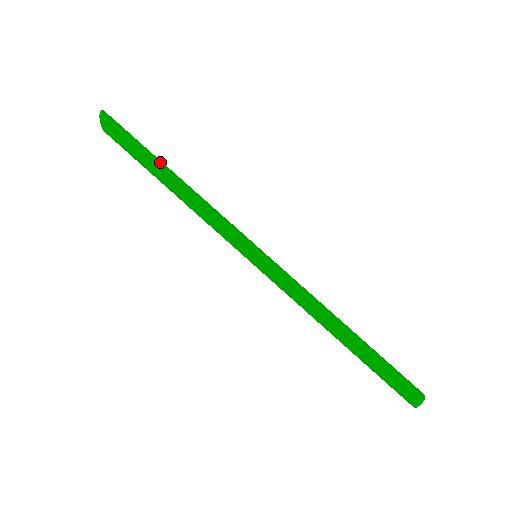
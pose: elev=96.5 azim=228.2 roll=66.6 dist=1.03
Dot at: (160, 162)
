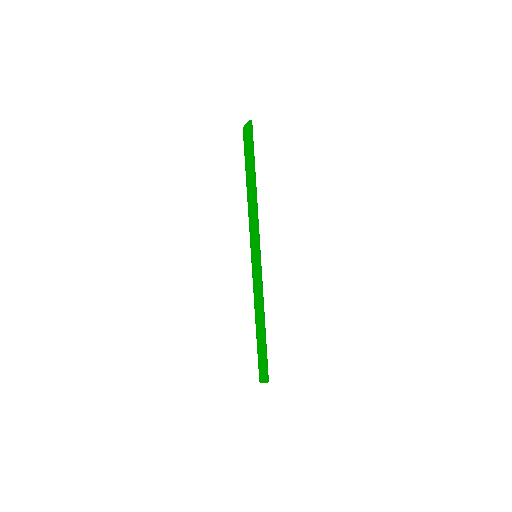
Dot at: (254, 172)
